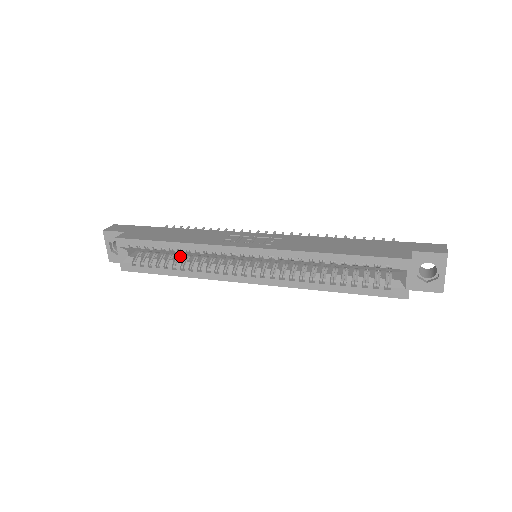
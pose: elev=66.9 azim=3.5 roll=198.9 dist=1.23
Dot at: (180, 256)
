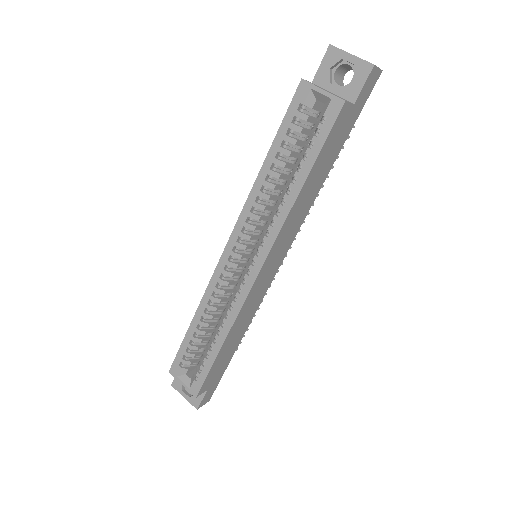
Dot at: occluded
